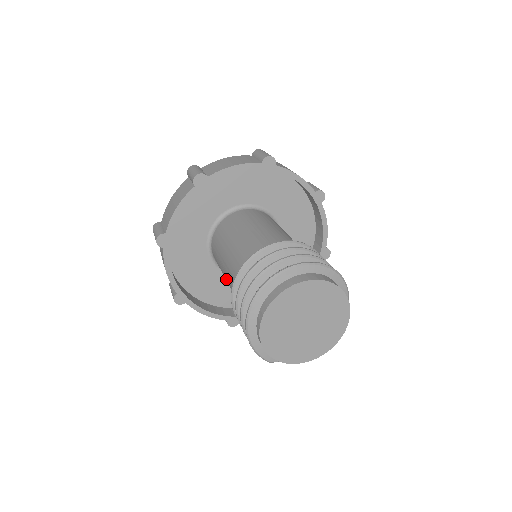
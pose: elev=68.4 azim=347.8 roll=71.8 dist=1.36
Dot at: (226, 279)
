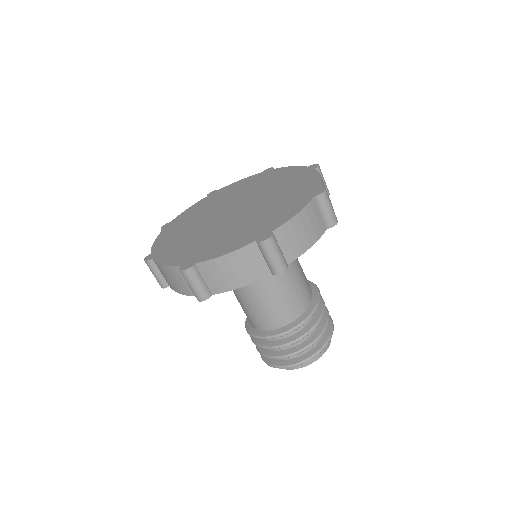
Dot at: (238, 295)
